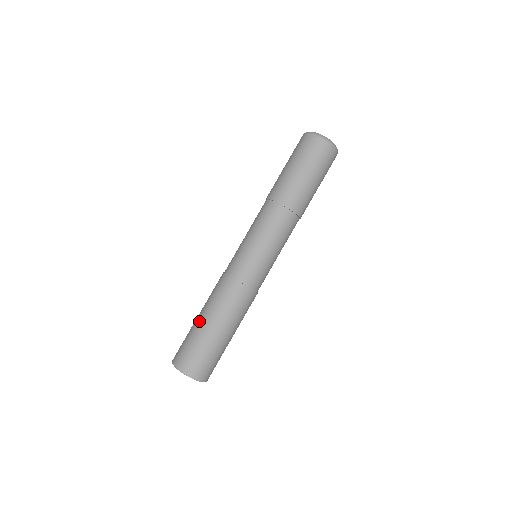
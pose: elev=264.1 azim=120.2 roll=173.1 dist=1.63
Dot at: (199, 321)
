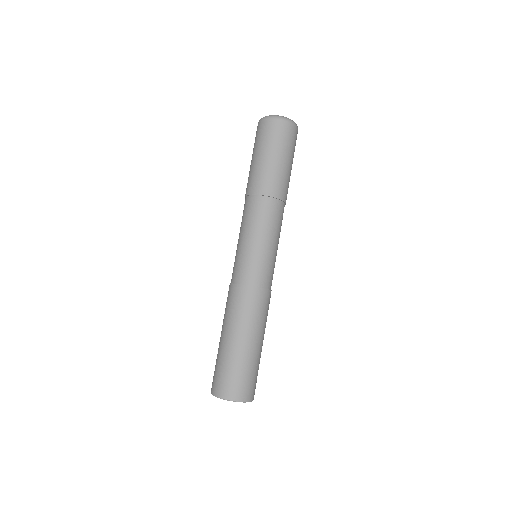
Dot at: (225, 341)
